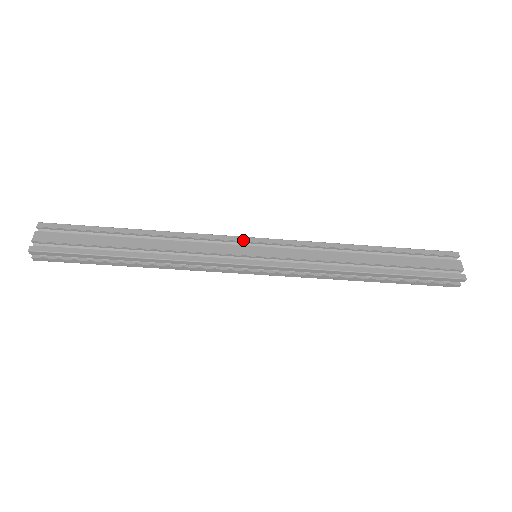
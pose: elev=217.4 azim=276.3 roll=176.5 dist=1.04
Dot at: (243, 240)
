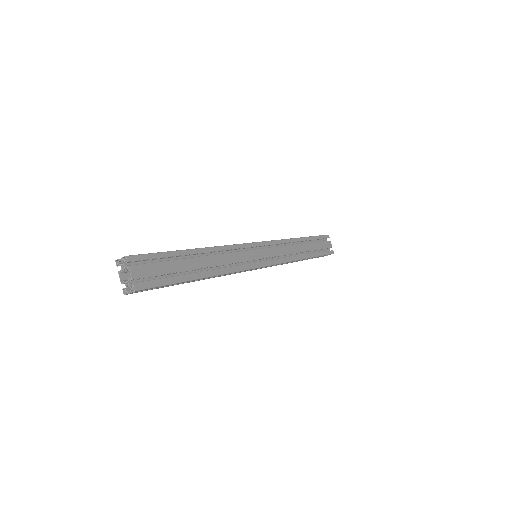
Dot at: (252, 246)
